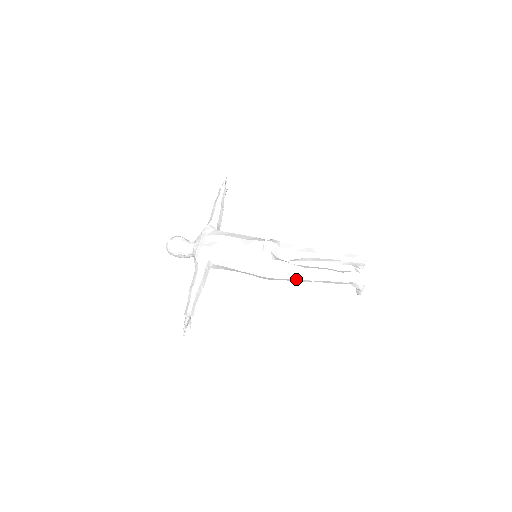
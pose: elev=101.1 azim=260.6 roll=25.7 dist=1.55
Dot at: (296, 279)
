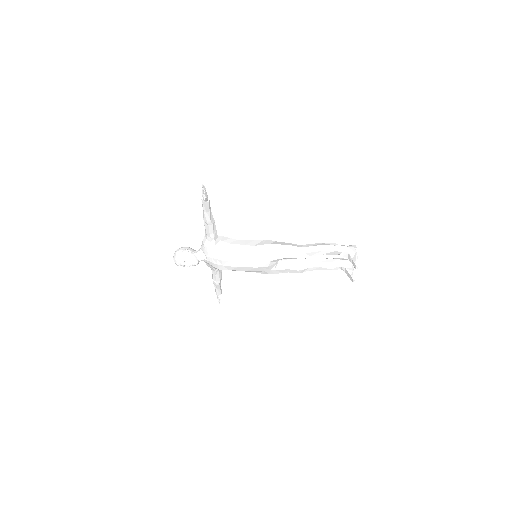
Dot at: (295, 247)
